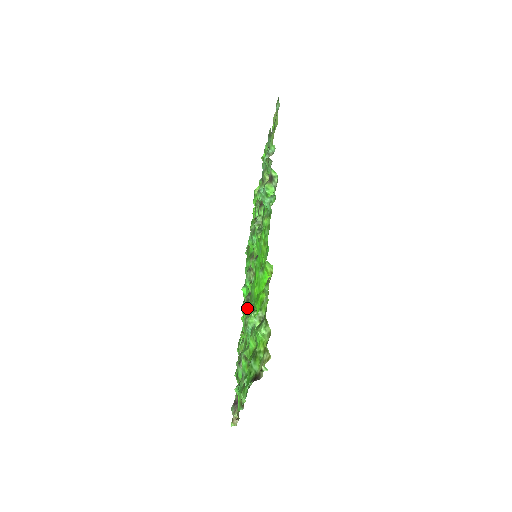
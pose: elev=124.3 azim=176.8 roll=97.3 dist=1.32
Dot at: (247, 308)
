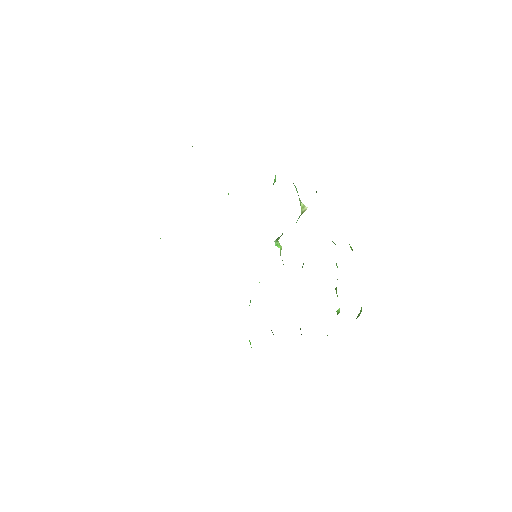
Dot at: occluded
